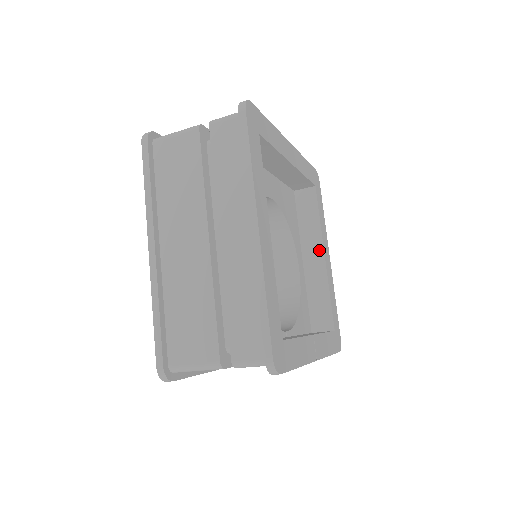
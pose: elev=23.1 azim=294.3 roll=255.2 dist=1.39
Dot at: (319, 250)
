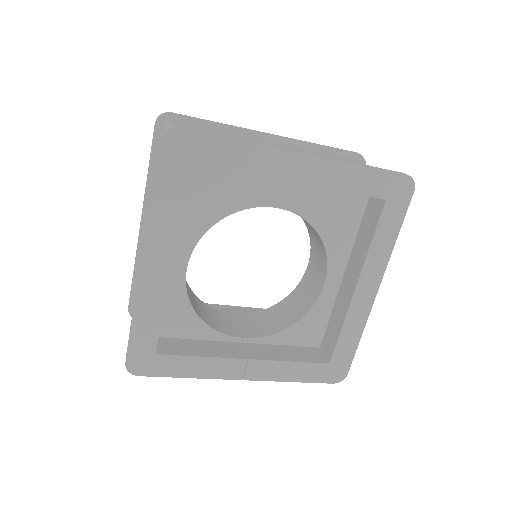
Dot at: (356, 277)
